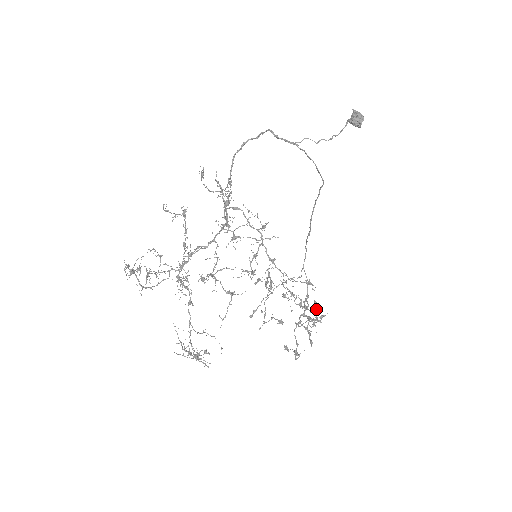
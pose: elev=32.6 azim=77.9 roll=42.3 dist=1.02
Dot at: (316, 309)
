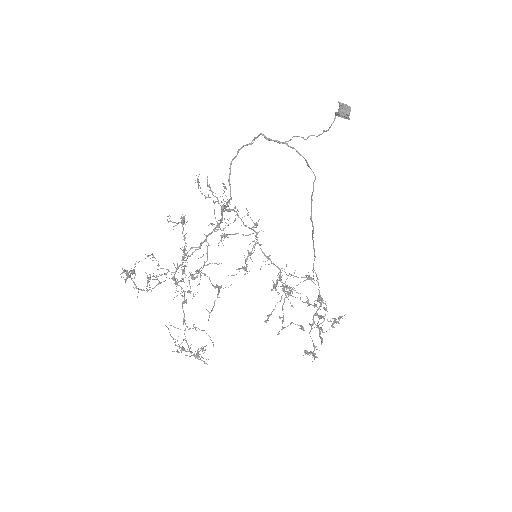
Dot at: (321, 304)
